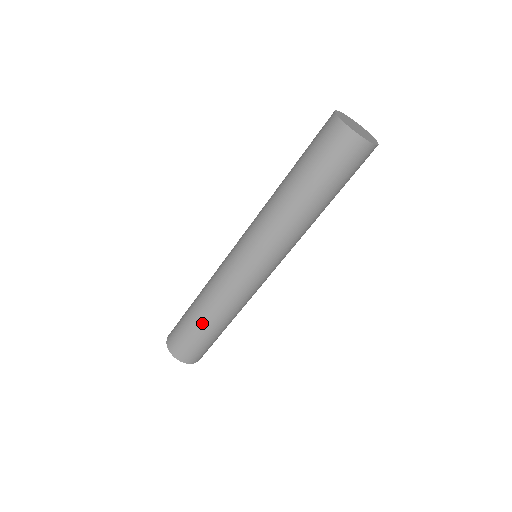
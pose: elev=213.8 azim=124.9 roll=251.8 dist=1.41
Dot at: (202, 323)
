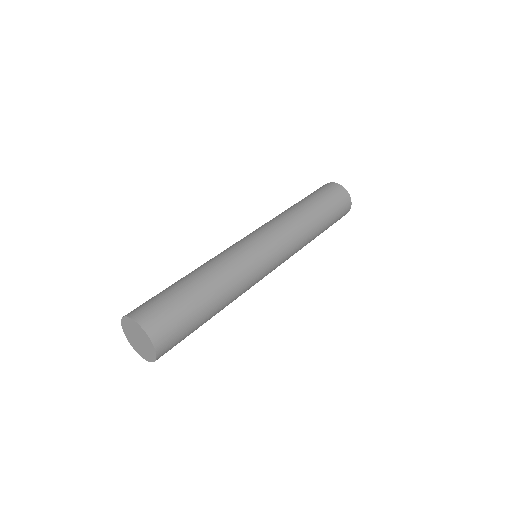
Dot at: (199, 289)
